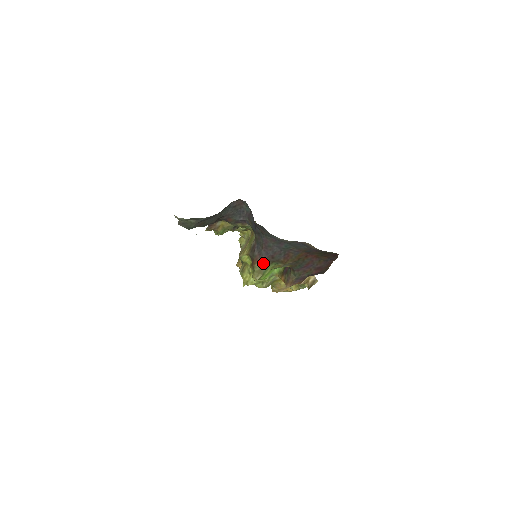
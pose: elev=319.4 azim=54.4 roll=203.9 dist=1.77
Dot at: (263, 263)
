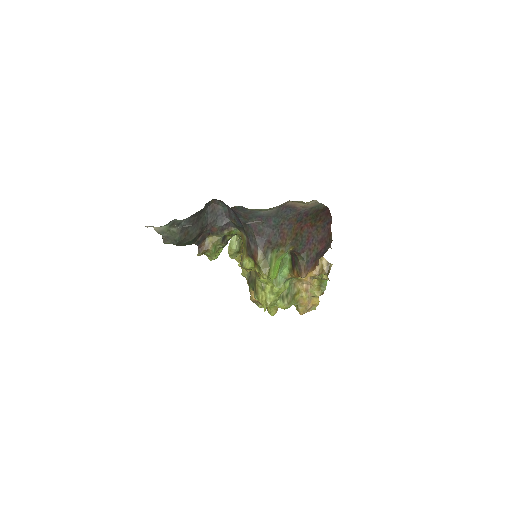
Dot at: (264, 254)
